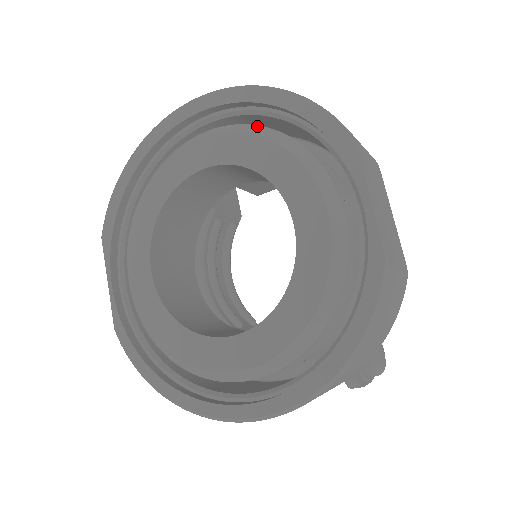
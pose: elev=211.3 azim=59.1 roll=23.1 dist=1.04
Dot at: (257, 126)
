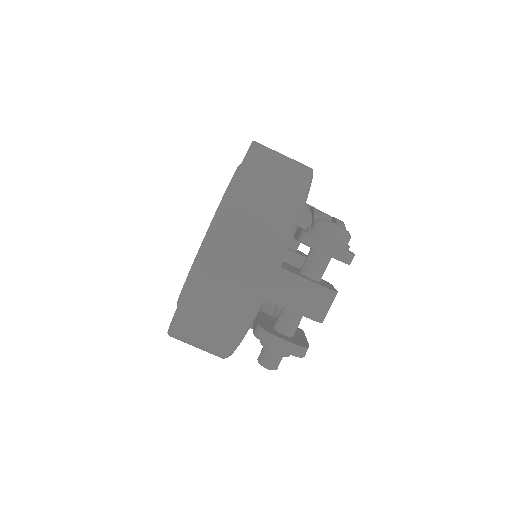
Dot at: occluded
